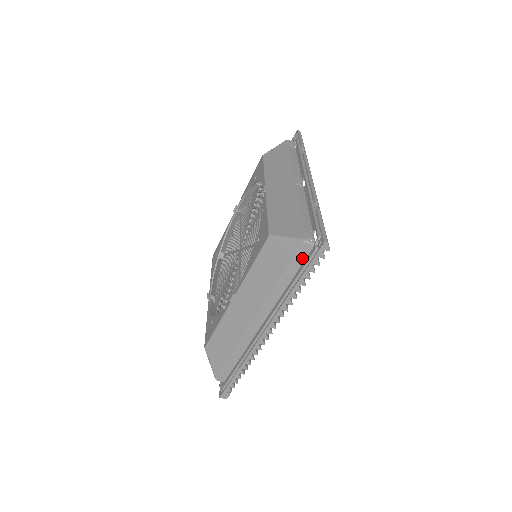
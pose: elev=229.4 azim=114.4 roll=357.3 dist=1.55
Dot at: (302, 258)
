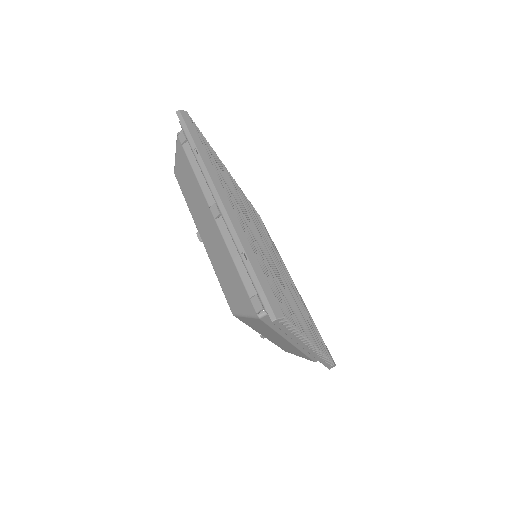
Dot at: occluded
